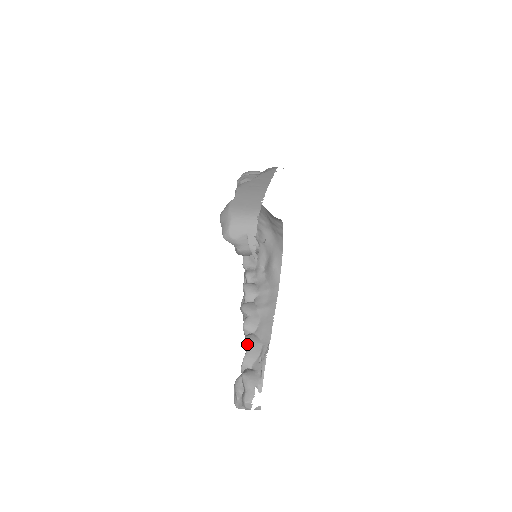
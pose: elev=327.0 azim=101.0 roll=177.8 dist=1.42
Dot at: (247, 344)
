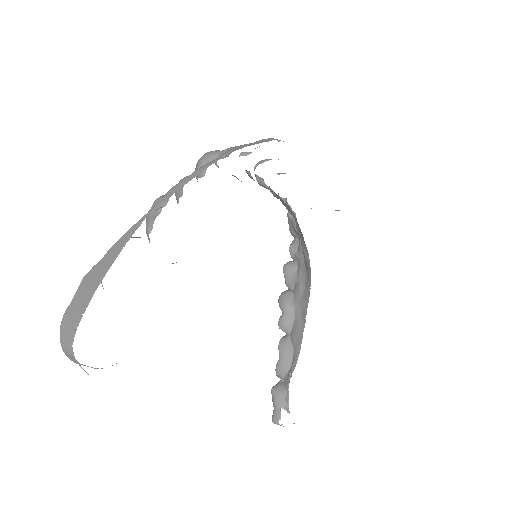
Dot at: occluded
